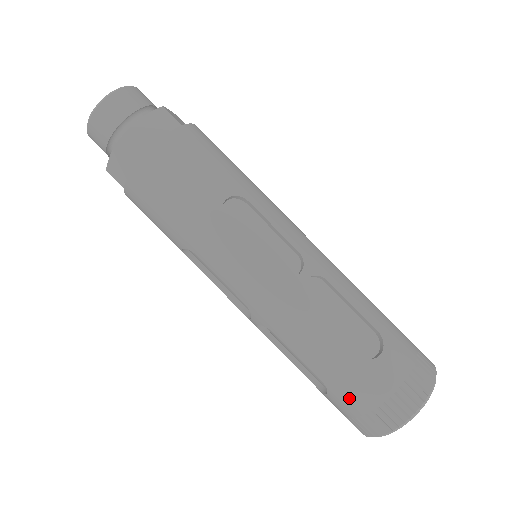
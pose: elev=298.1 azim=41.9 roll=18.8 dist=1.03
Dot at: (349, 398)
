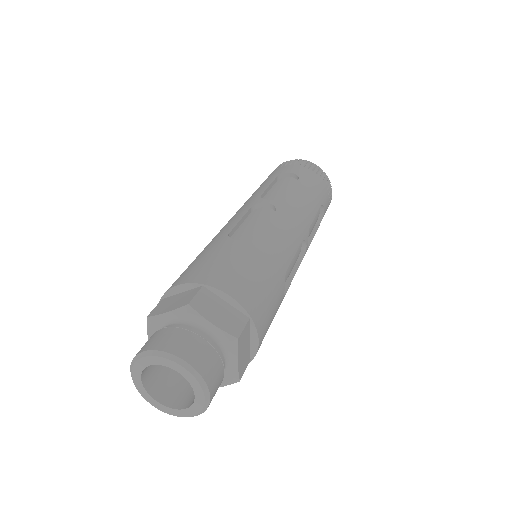
Dot at: occluded
